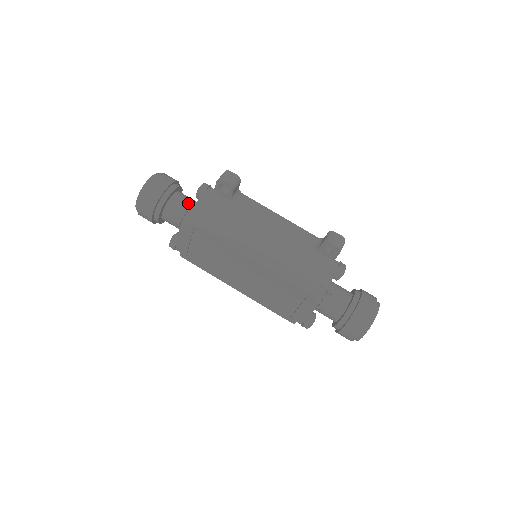
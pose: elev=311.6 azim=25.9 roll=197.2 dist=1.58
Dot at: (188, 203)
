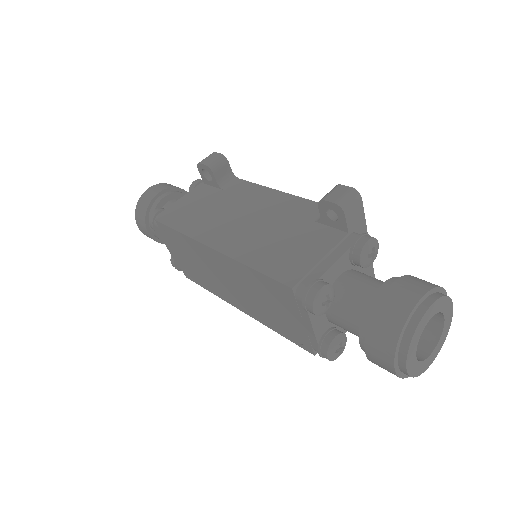
Dot at: occluded
